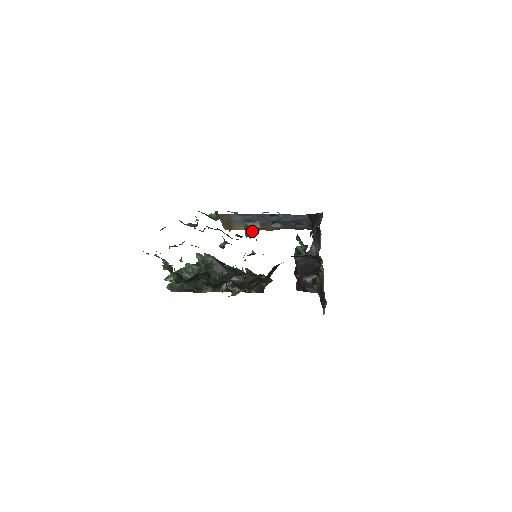
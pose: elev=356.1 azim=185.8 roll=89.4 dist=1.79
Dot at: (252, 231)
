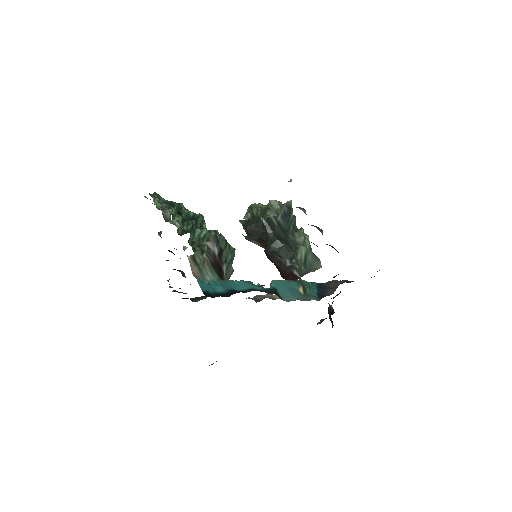
Dot at: occluded
